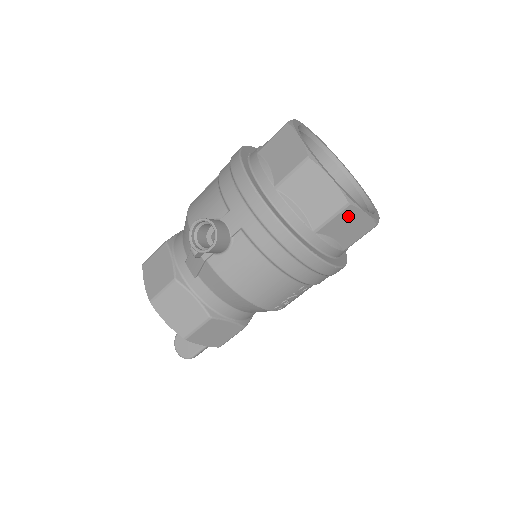
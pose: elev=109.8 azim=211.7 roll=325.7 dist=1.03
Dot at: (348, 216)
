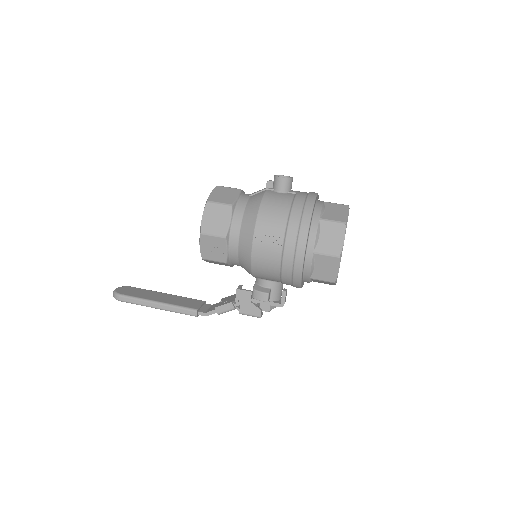
Dot at: (338, 230)
